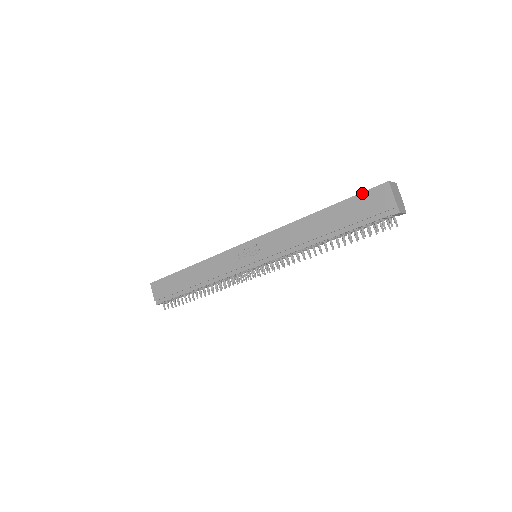
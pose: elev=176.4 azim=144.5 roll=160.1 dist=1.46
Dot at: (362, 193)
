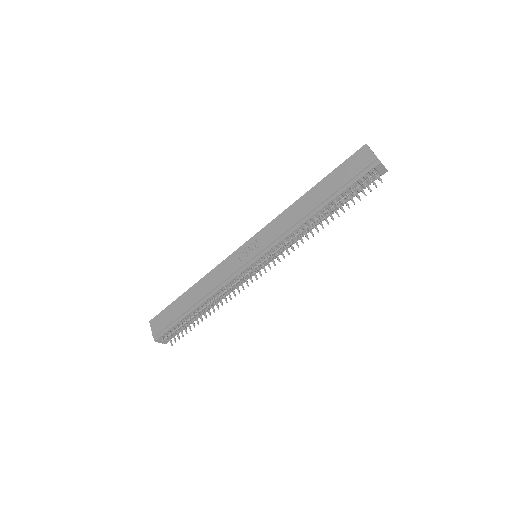
Dot at: (345, 161)
